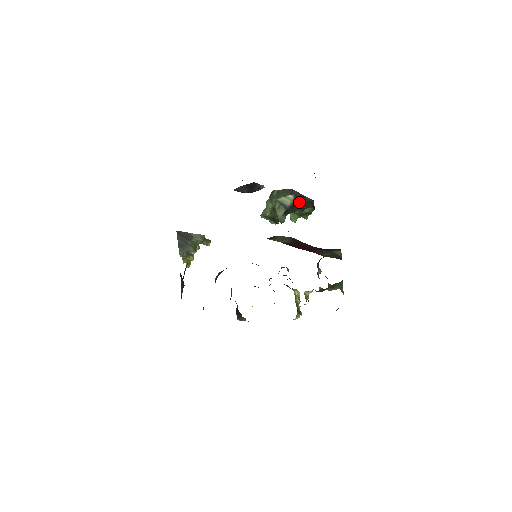
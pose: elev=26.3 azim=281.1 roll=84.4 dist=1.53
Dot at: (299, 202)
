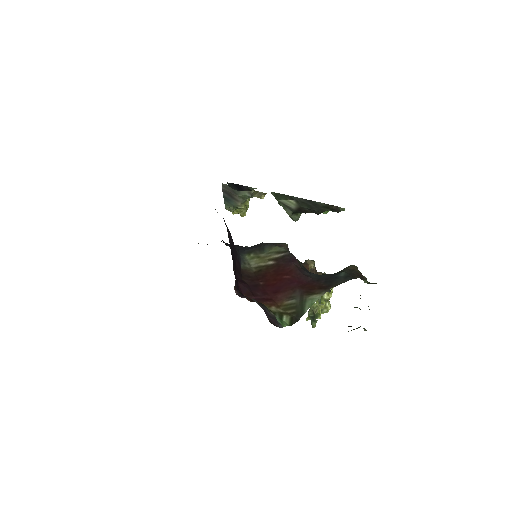
Dot at: (306, 207)
